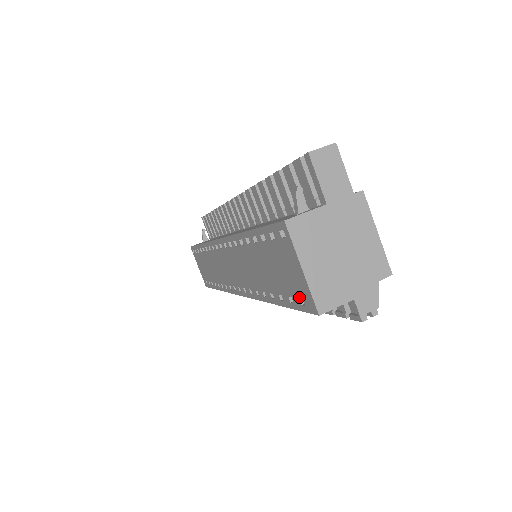
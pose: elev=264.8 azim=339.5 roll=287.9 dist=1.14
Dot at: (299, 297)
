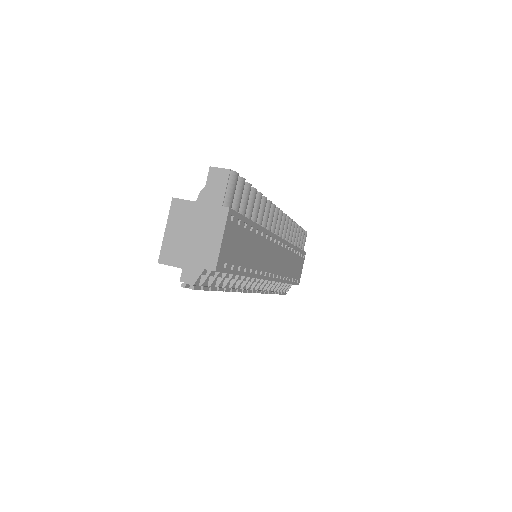
Dot at: occluded
